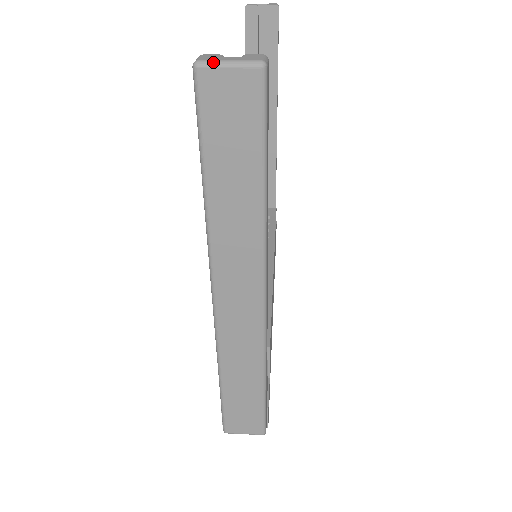
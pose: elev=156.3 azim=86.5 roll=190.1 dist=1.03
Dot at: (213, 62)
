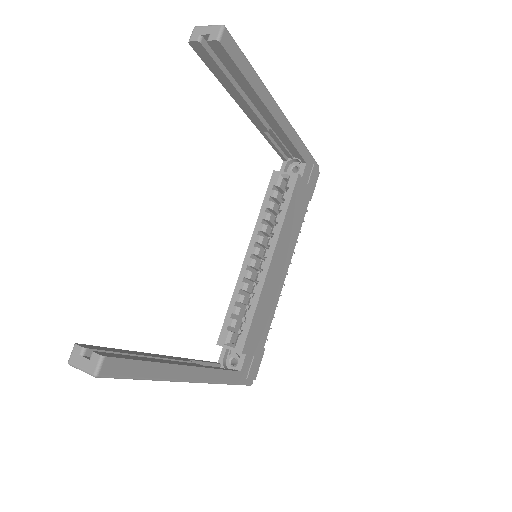
Dot at: (74, 367)
